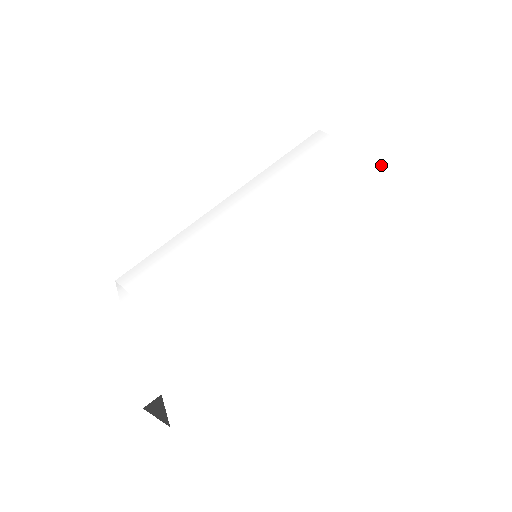
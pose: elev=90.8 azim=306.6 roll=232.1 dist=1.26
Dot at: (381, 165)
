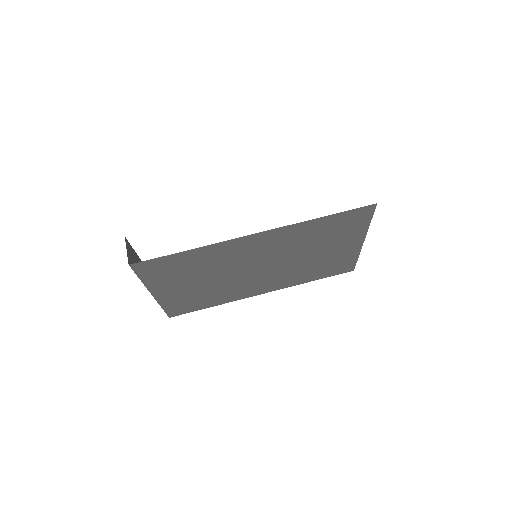
Dot at: occluded
